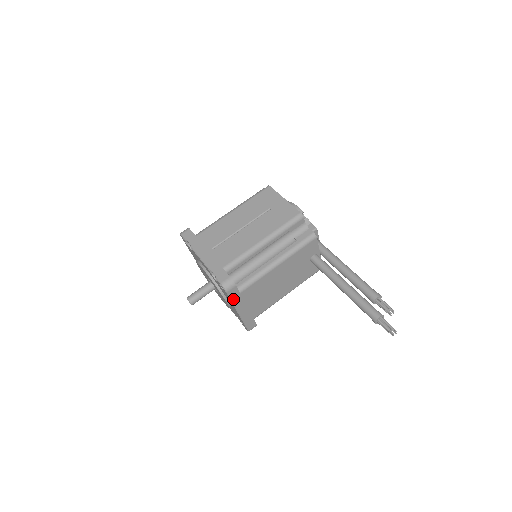
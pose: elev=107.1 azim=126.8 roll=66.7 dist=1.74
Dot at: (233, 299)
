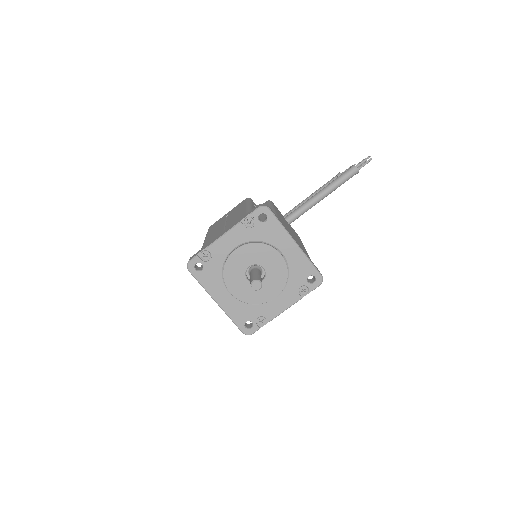
Dot at: (279, 221)
